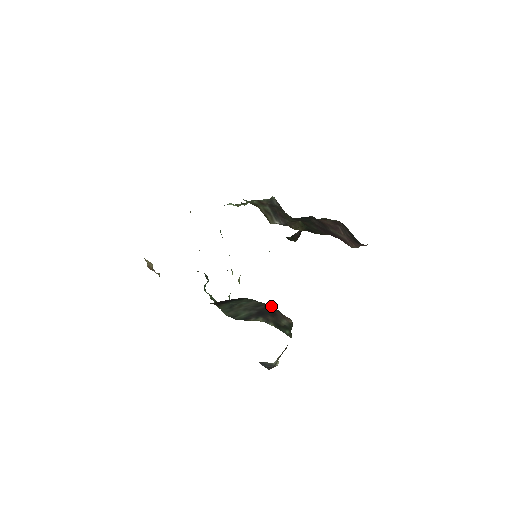
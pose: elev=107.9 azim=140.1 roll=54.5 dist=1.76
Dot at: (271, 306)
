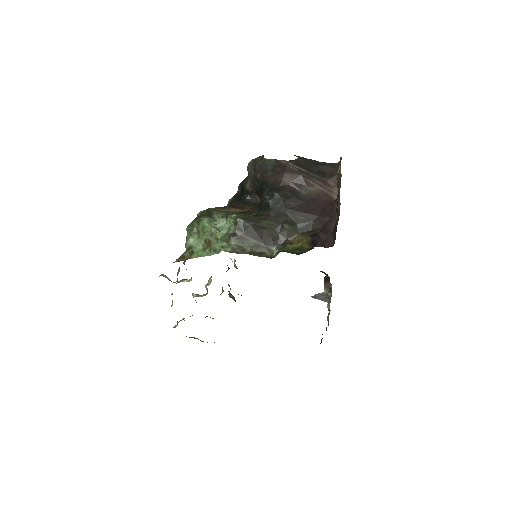
Dot at: occluded
